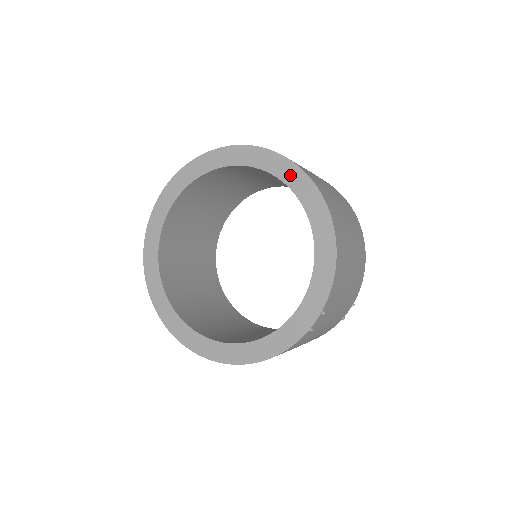
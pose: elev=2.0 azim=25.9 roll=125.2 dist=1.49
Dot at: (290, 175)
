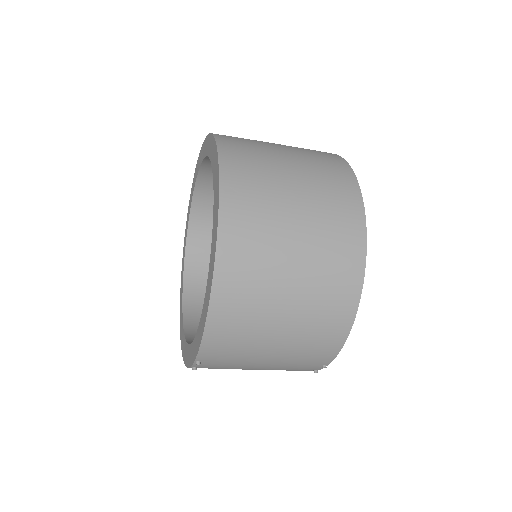
Dot at: (215, 206)
